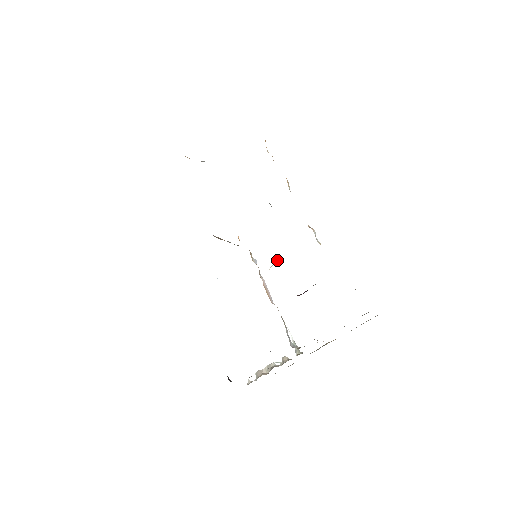
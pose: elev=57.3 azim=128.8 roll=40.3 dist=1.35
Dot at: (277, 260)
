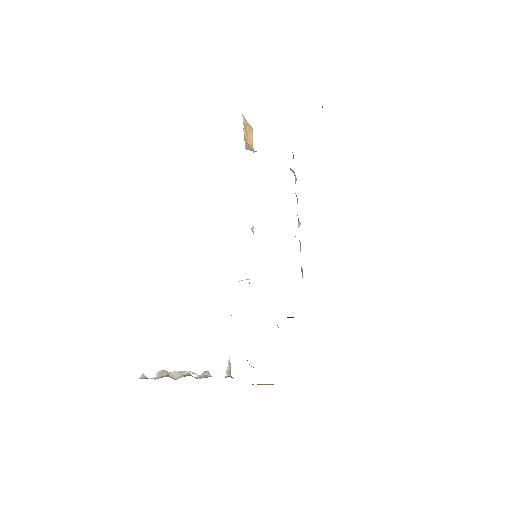
Dot at: (249, 279)
